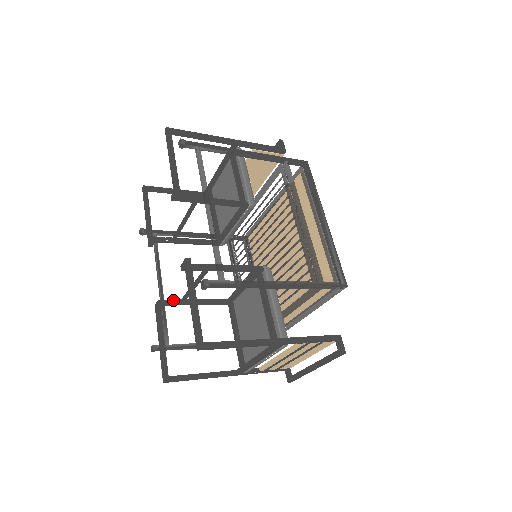
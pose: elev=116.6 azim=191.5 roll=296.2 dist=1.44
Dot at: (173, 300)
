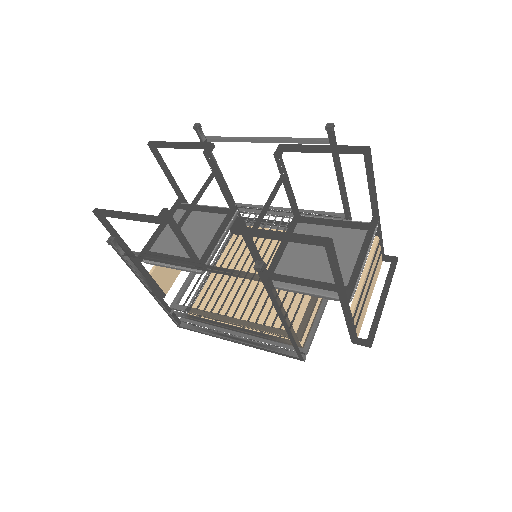
Dot at: occluded
